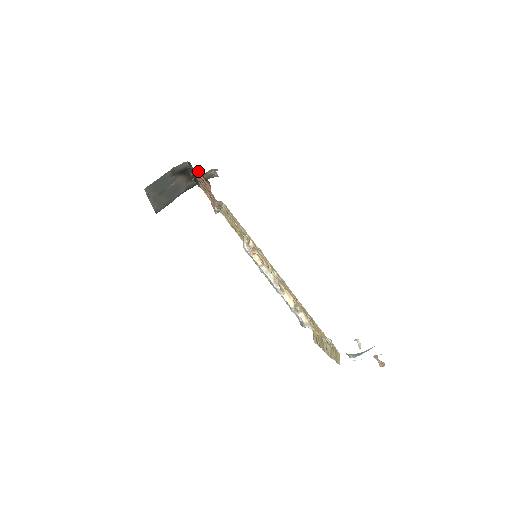
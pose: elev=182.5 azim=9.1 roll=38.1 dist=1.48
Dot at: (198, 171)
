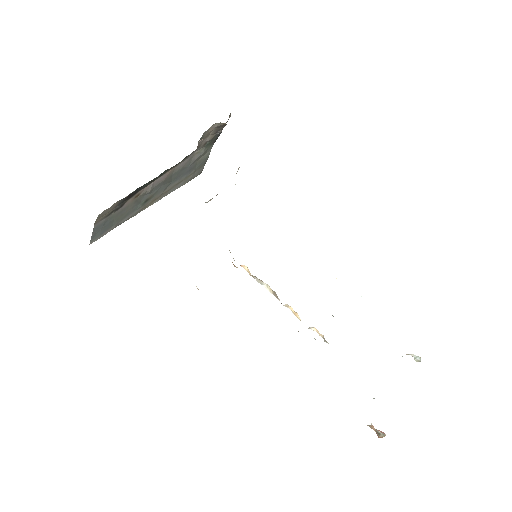
Dot at: occluded
